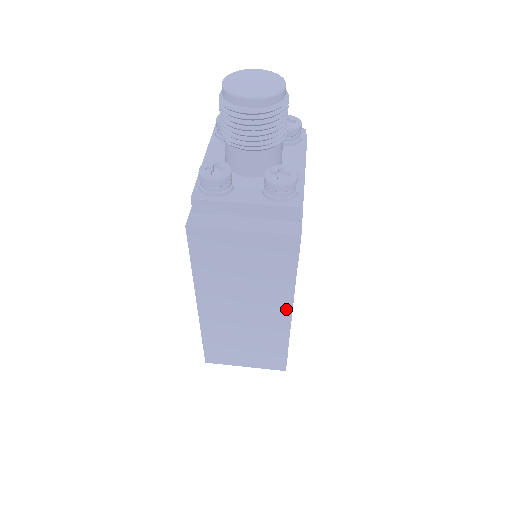
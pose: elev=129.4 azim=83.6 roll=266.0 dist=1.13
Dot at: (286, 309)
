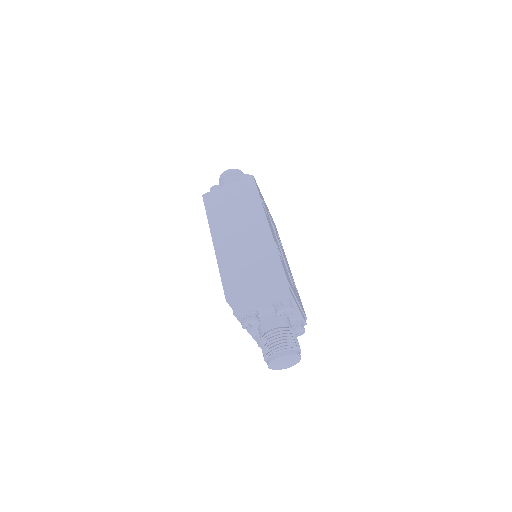
Dot at: occluded
